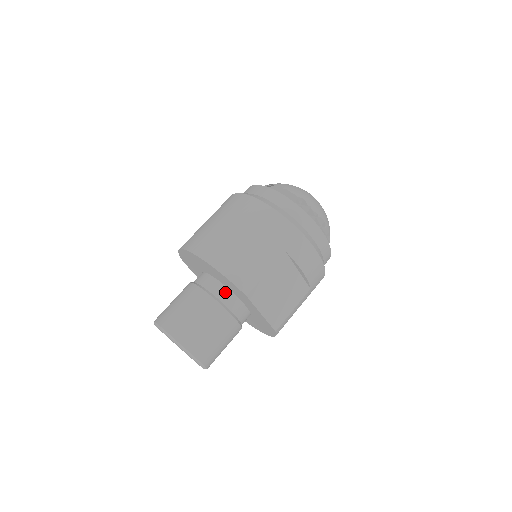
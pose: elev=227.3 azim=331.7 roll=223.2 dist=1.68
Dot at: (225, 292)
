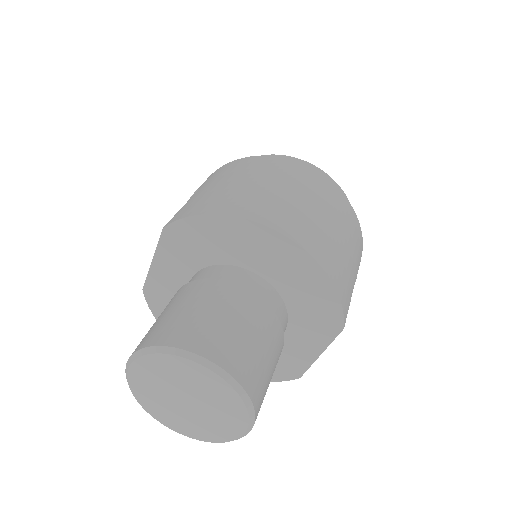
Dot at: (283, 311)
